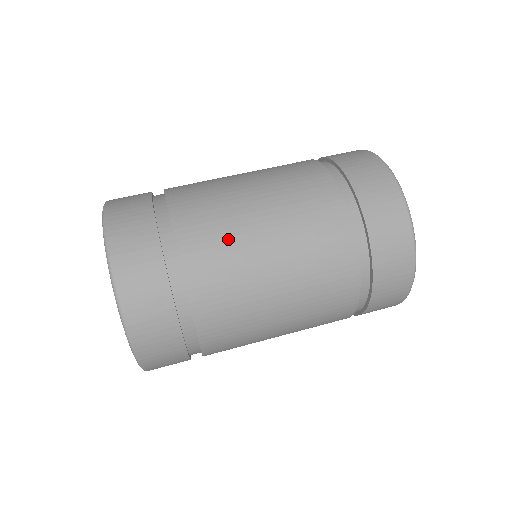
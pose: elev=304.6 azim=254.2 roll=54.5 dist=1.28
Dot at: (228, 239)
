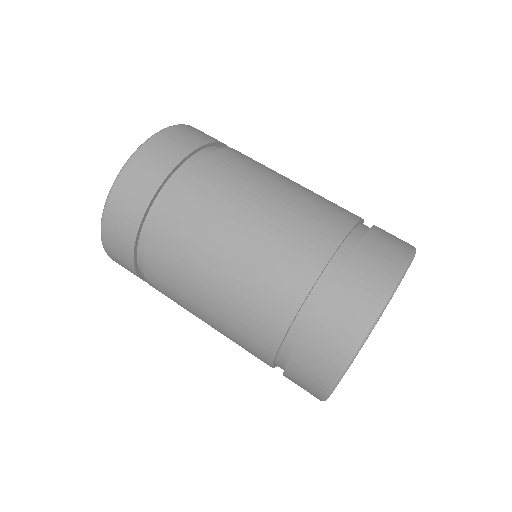
Dot at: (179, 282)
